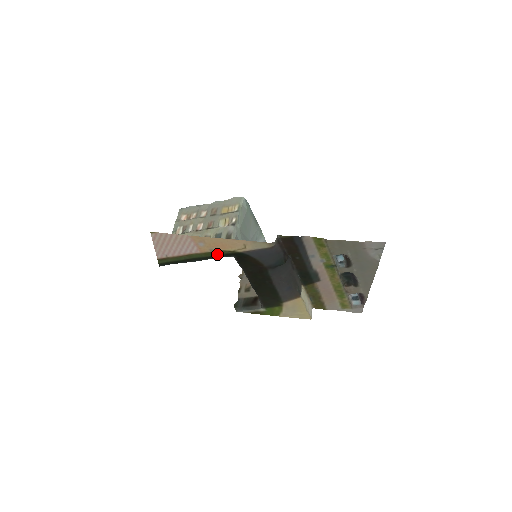
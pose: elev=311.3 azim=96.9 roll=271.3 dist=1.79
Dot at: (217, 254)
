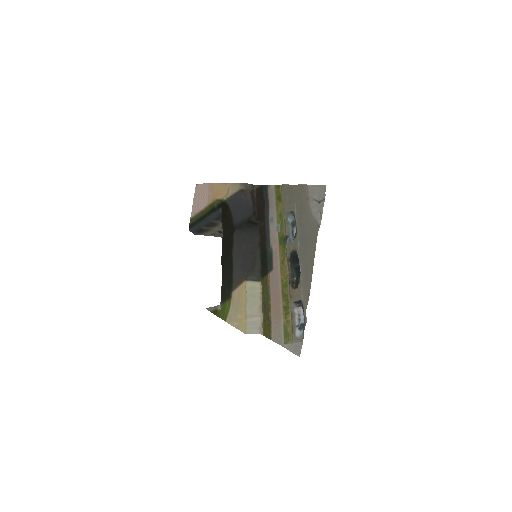
Dot at: (214, 206)
